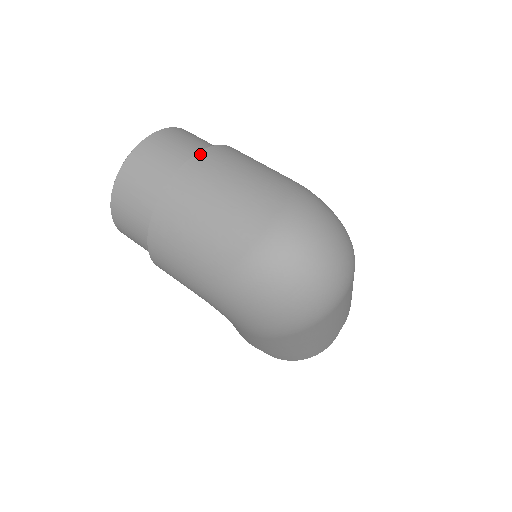
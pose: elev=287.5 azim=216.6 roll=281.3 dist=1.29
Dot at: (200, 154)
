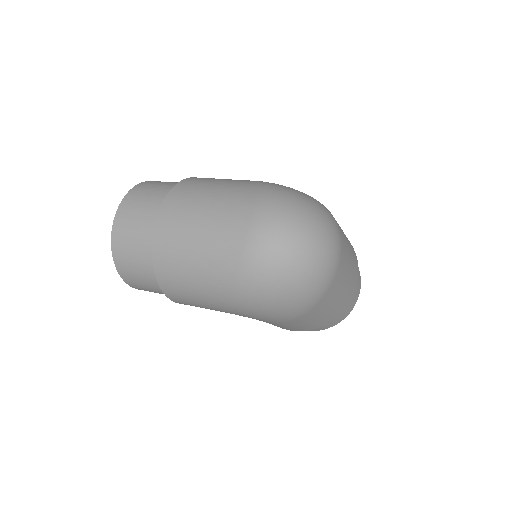
Dot at: (167, 198)
